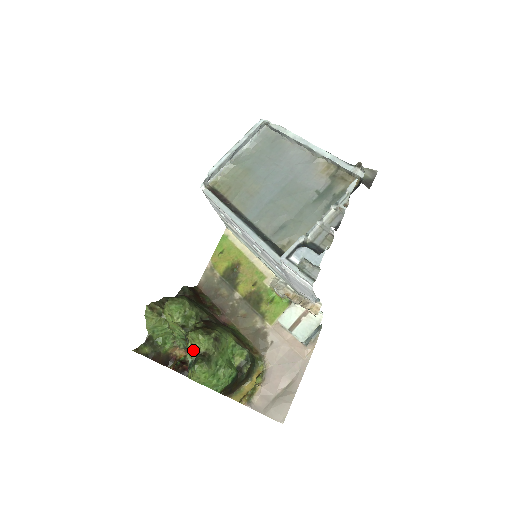
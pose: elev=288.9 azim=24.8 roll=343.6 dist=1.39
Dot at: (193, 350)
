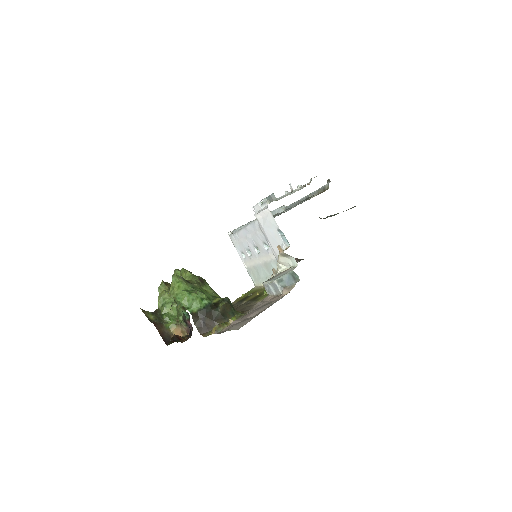
Dot at: occluded
